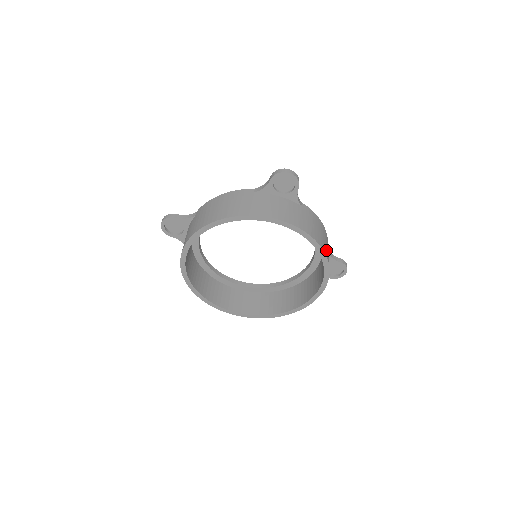
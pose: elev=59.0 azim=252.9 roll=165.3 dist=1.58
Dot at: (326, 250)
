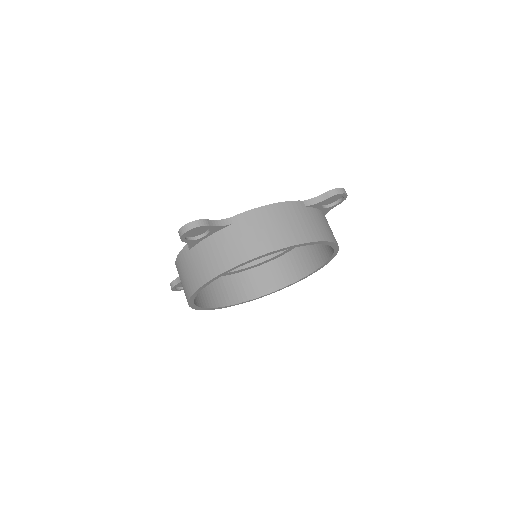
Dot at: (292, 235)
